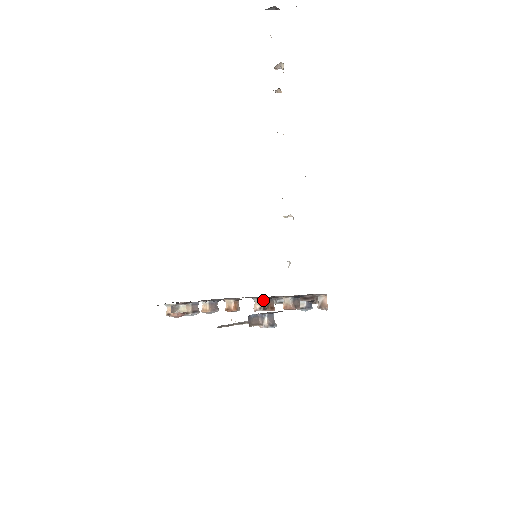
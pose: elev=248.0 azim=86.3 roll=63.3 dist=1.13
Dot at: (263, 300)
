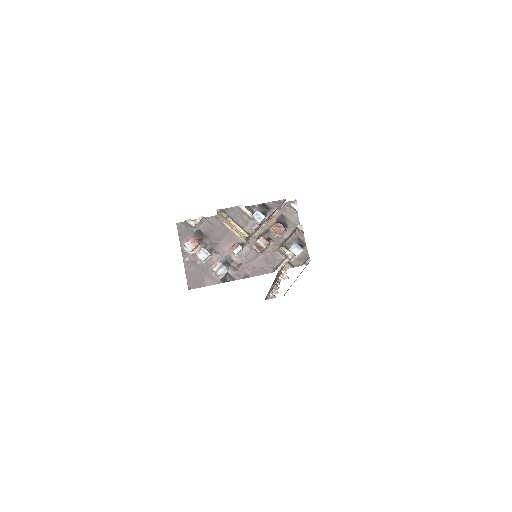
Dot at: occluded
